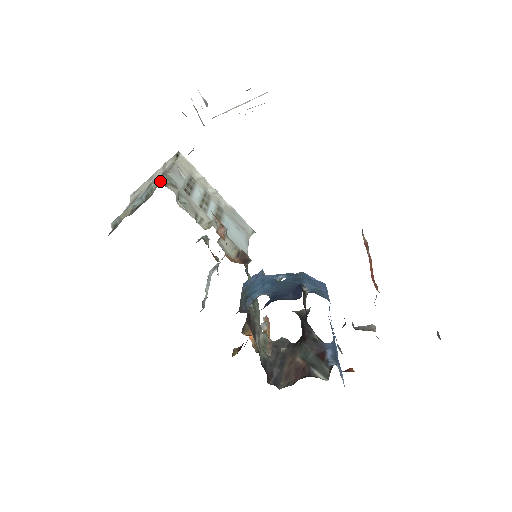
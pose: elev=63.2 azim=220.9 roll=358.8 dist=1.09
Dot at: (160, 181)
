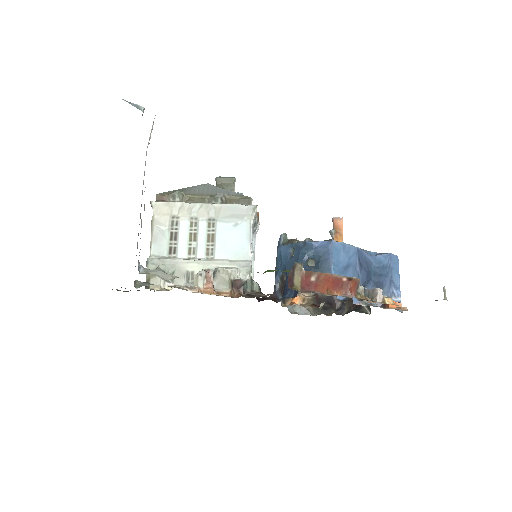
Dot at: (146, 277)
